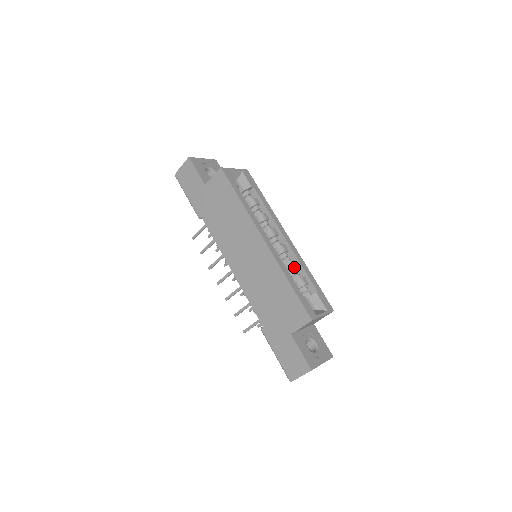
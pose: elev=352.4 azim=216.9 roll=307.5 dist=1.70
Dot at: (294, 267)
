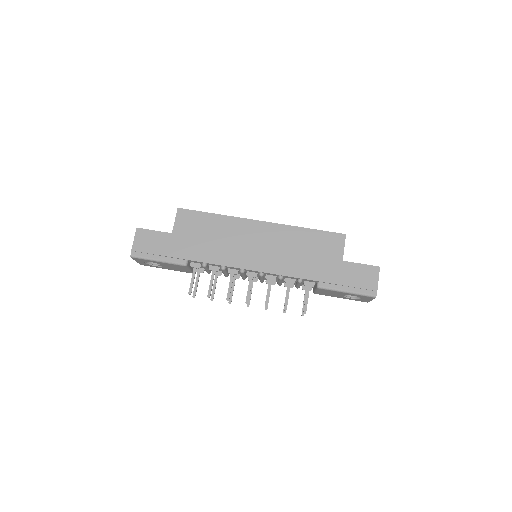
Dot at: occluded
